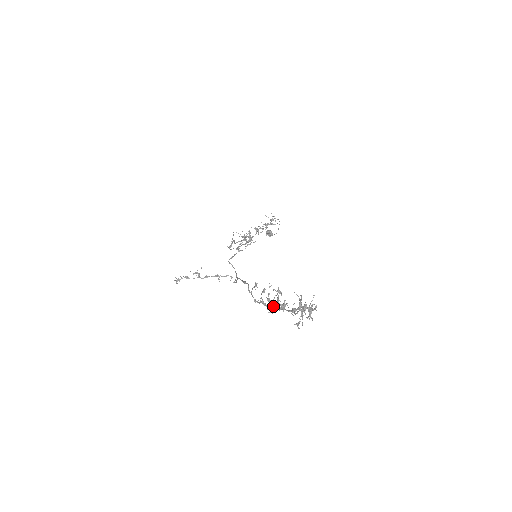
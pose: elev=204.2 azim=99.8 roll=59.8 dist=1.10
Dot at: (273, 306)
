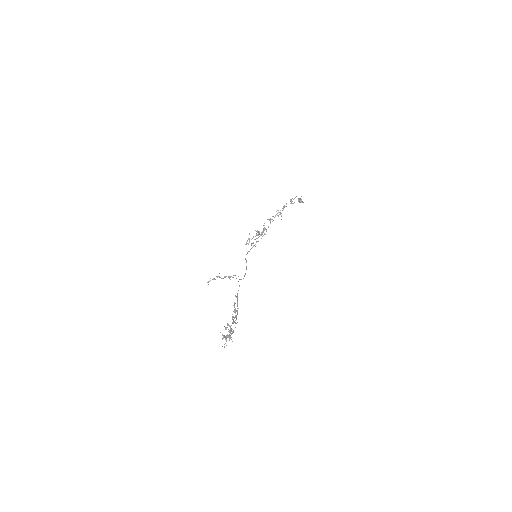
Dot at: occluded
